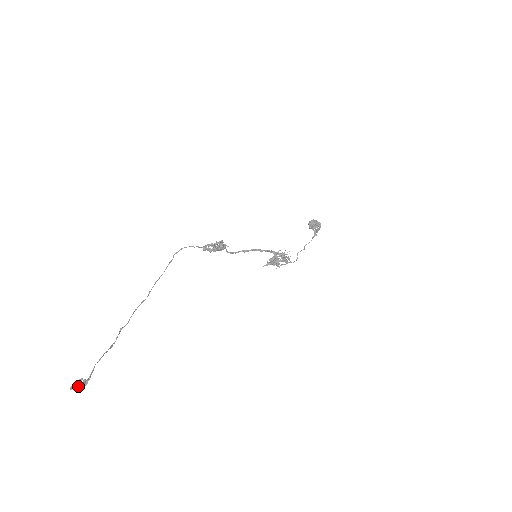
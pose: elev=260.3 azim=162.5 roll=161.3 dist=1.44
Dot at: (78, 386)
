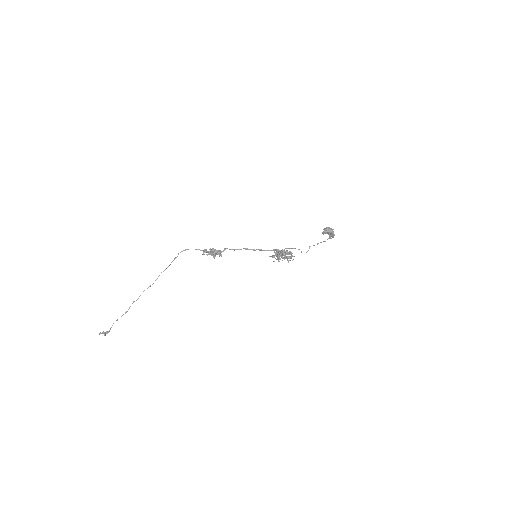
Dot at: (103, 333)
